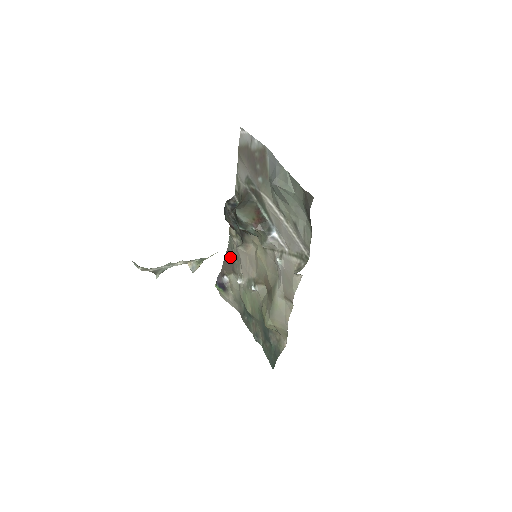
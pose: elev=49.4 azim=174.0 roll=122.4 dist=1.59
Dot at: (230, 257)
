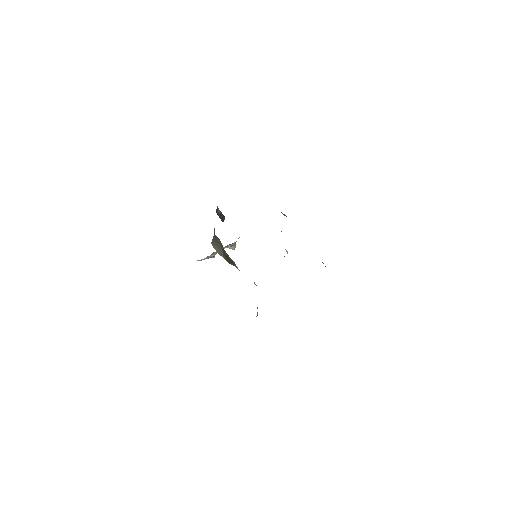
Dot at: occluded
